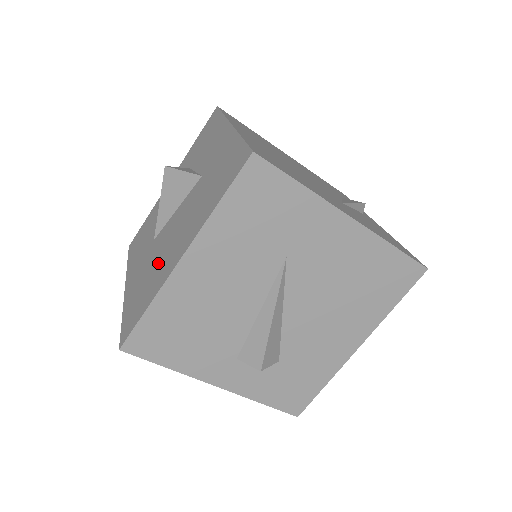
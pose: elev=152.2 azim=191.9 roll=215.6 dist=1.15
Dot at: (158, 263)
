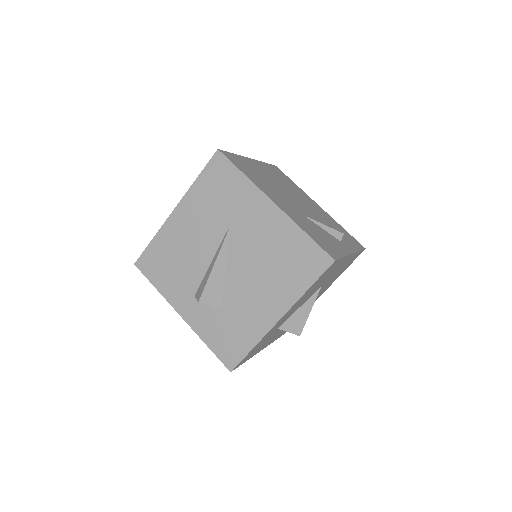
Dot at: occluded
